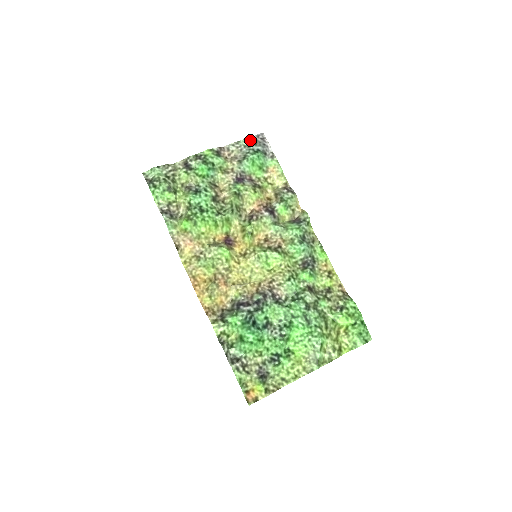
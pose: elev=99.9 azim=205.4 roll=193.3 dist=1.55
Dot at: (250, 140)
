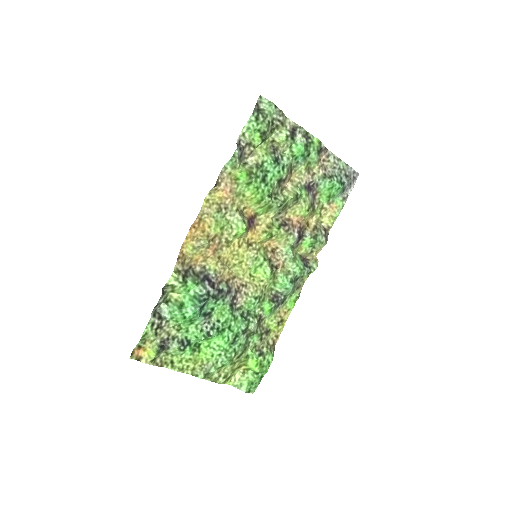
Dot at: (347, 168)
